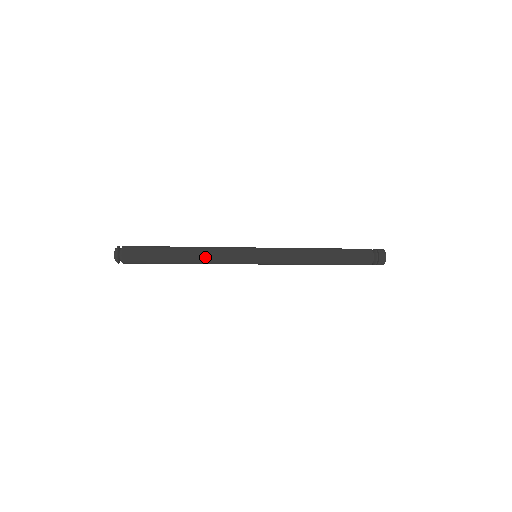
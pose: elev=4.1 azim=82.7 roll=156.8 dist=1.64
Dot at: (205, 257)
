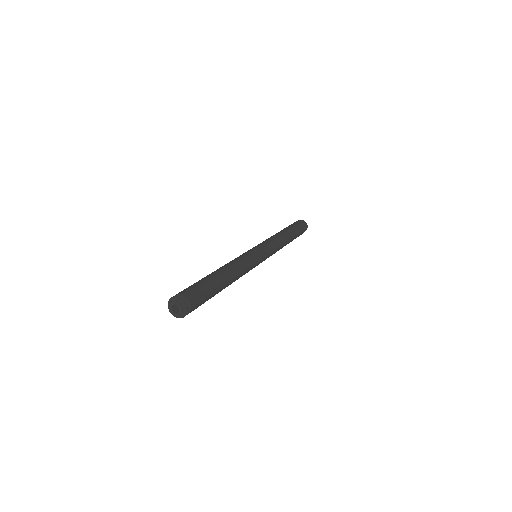
Dot at: (240, 274)
